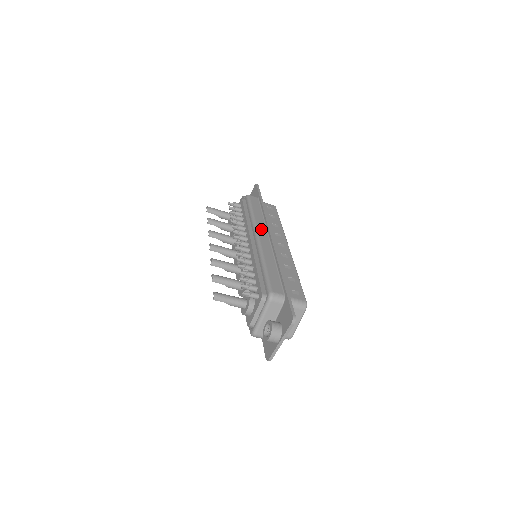
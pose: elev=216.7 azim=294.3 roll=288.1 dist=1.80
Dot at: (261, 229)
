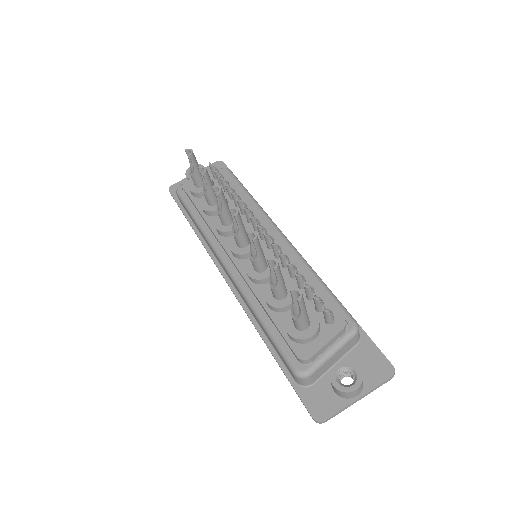
Dot at: occluded
